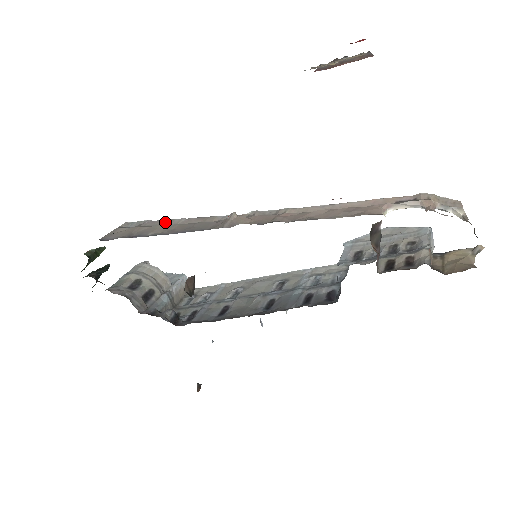
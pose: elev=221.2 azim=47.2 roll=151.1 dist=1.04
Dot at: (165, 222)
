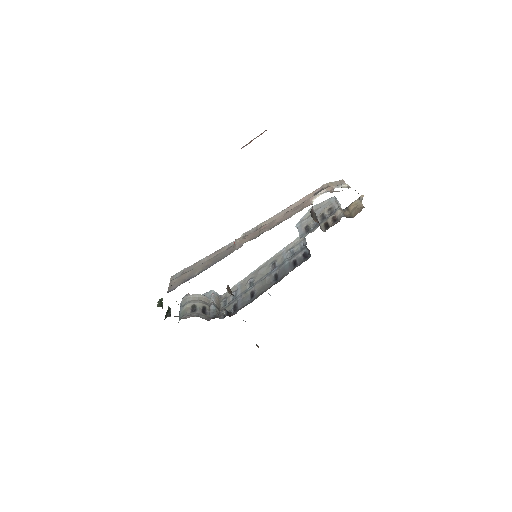
Dot at: (197, 264)
